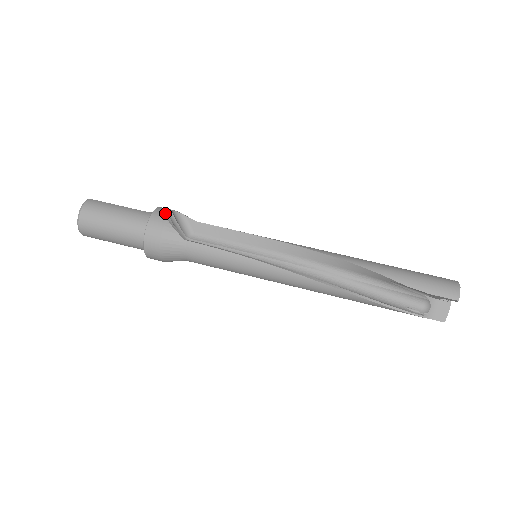
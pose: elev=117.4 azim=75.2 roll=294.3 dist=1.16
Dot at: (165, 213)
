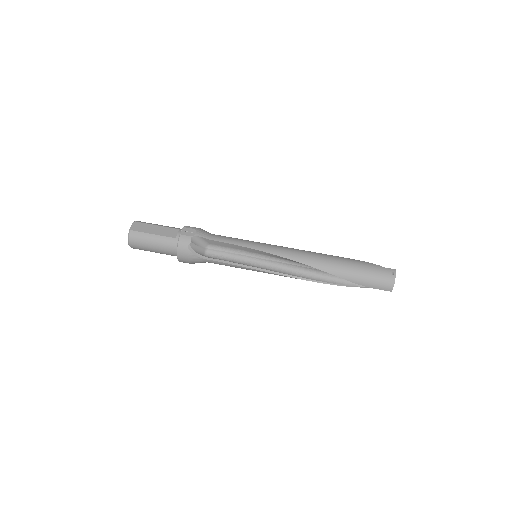
Dot at: (186, 244)
